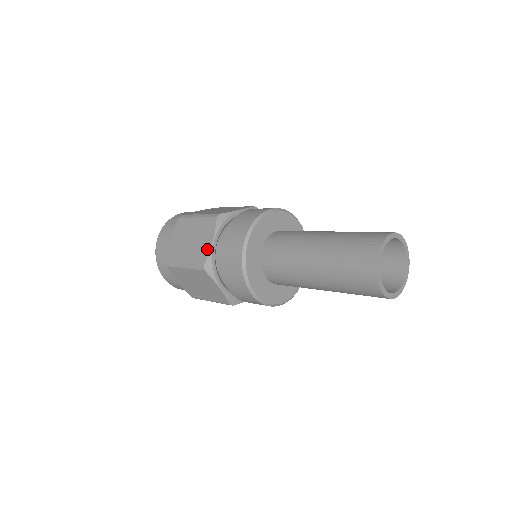
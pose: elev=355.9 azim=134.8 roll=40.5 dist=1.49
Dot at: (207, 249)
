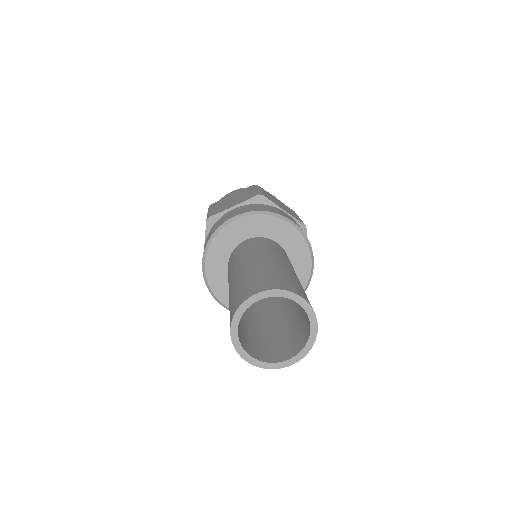
Dot at: occluded
